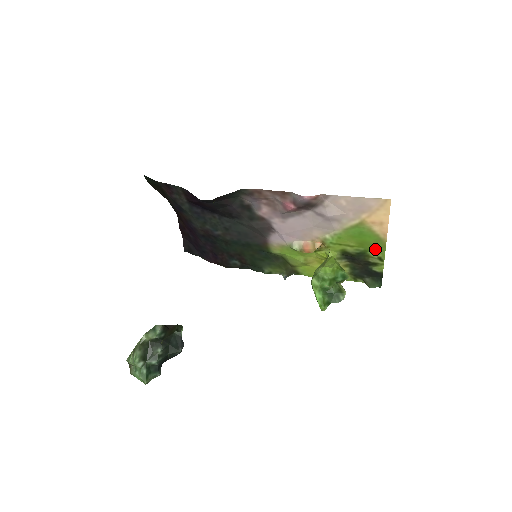
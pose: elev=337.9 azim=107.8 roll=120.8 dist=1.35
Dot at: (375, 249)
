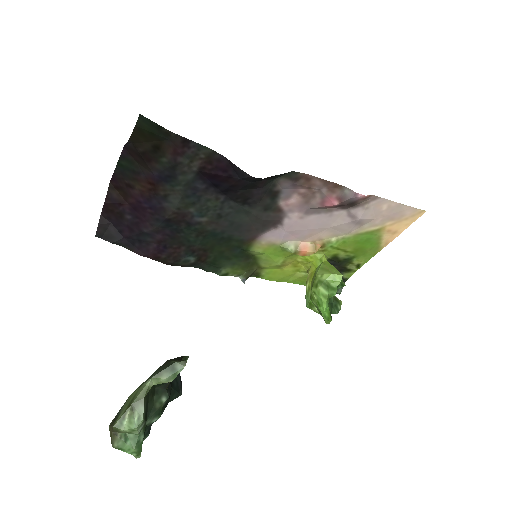
Dot at: (363, 256)
